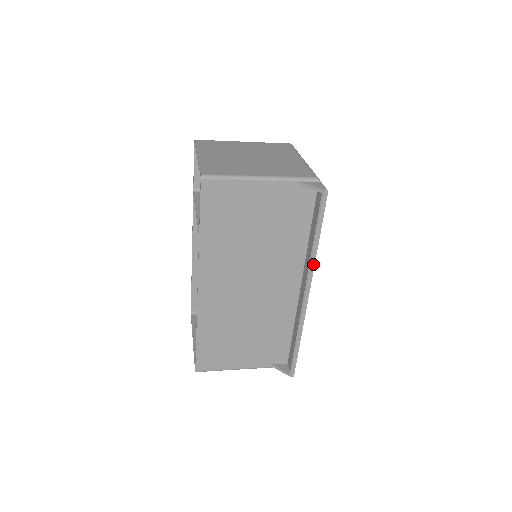
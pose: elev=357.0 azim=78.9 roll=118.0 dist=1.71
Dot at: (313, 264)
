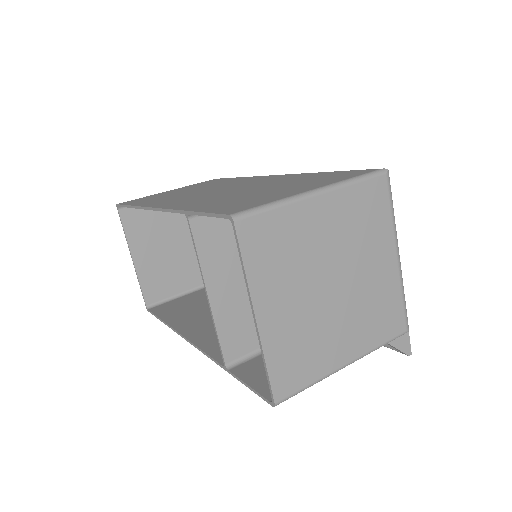
Dot at: occluded
